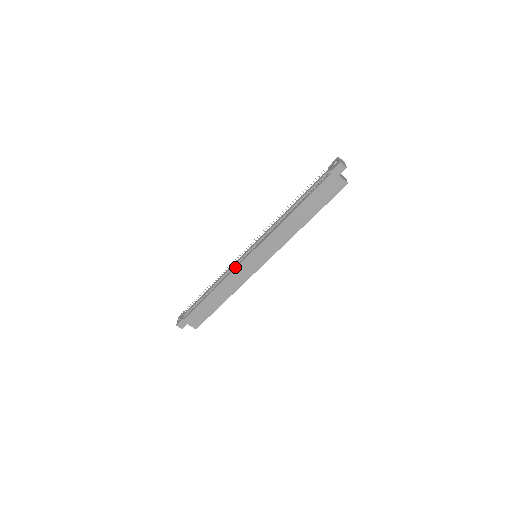
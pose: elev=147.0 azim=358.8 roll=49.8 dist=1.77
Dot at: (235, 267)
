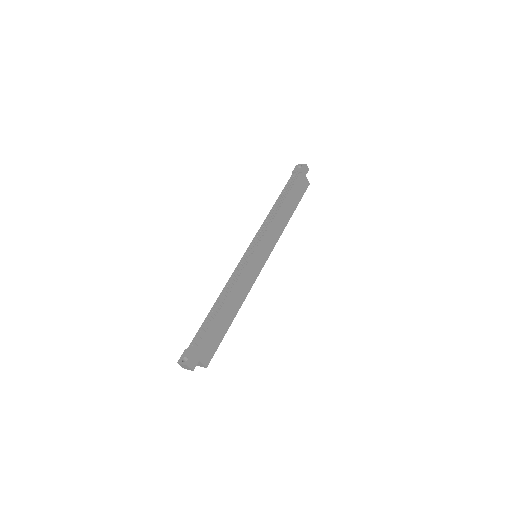
Dot at: (244, 268)
